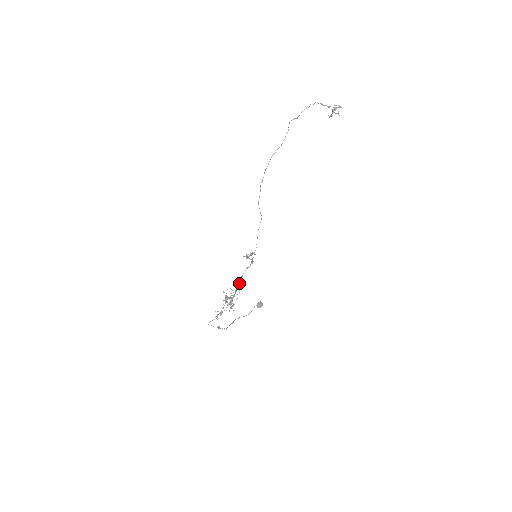
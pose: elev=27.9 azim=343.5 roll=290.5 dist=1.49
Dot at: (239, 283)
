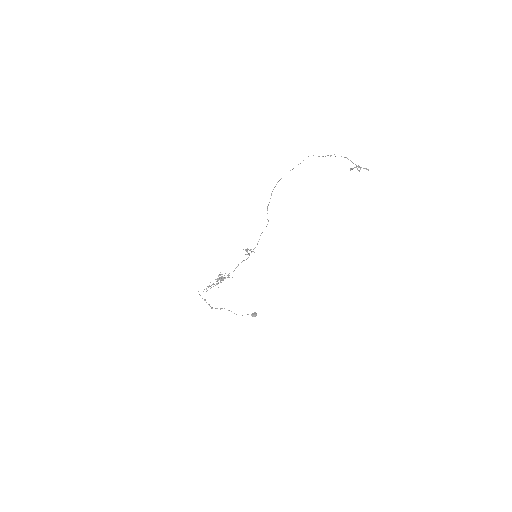
Dot at: (234, 270)
